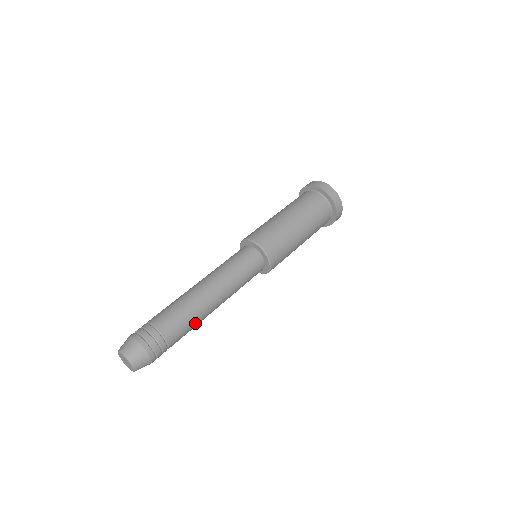
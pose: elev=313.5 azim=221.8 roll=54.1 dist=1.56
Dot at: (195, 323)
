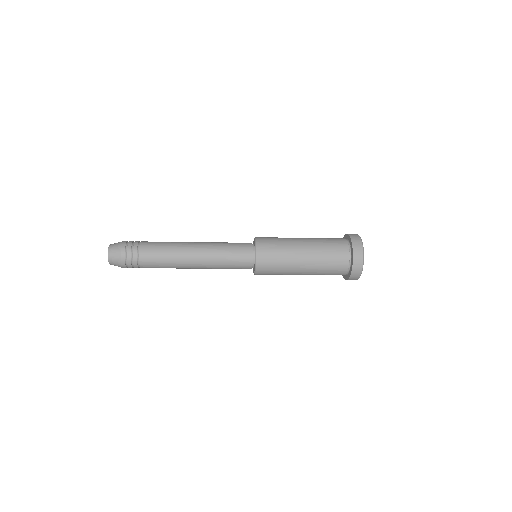
Dot at: (168, 252)
